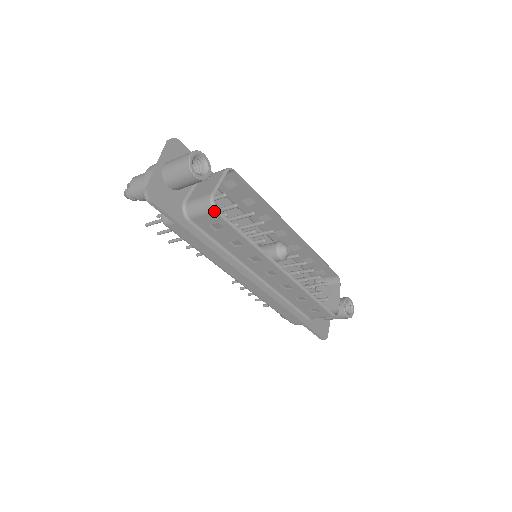
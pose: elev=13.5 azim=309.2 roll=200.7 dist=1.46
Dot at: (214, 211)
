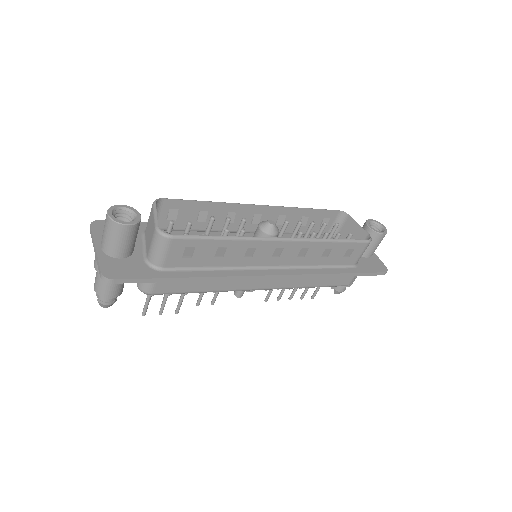
Dot at: (170, 239)
